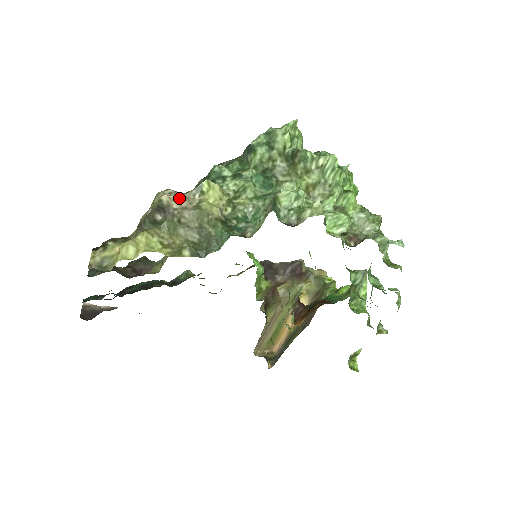
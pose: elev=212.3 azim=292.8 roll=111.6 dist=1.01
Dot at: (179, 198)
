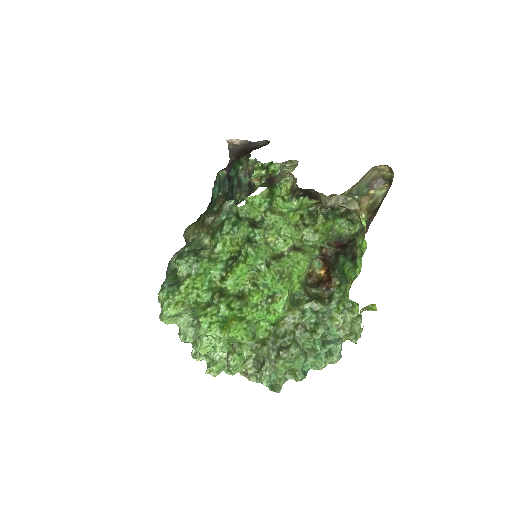
Dot at: occluded
